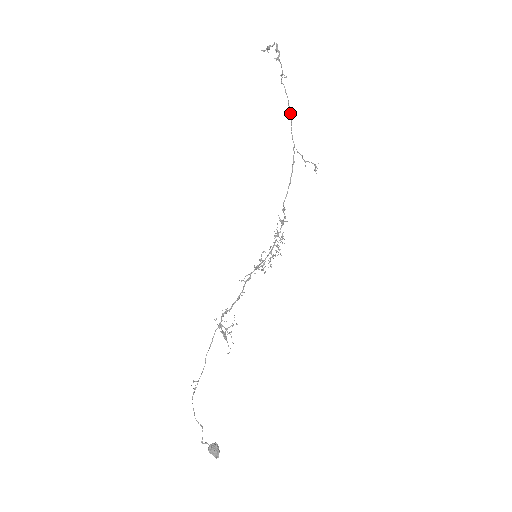
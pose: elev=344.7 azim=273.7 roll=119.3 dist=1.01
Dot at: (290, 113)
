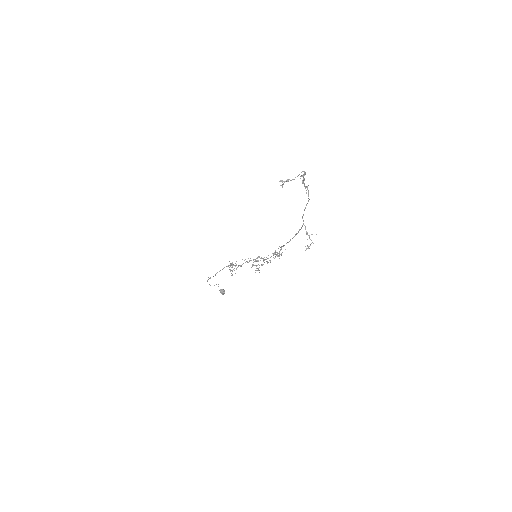
Dot at: occluded
